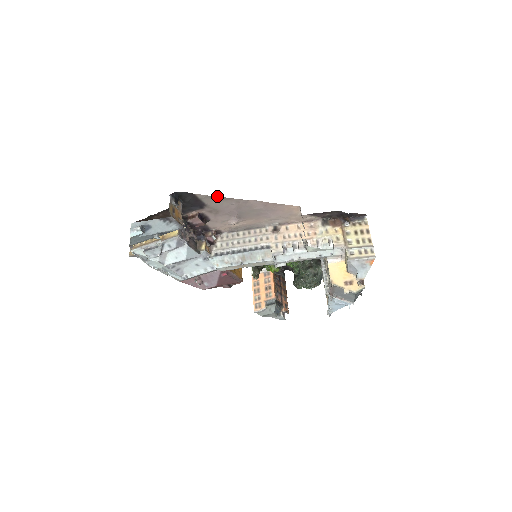
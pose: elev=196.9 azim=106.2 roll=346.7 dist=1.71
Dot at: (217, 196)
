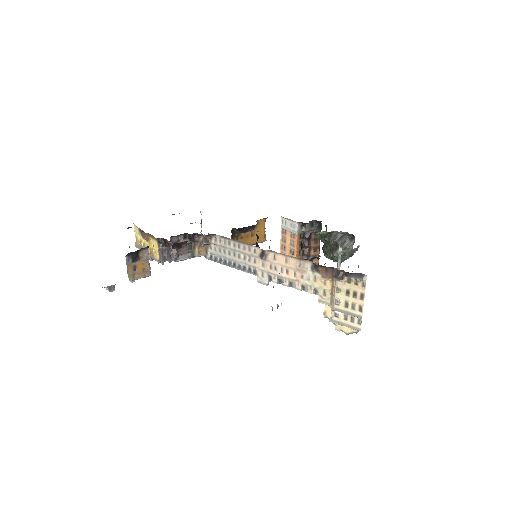
Dot at: occluded
